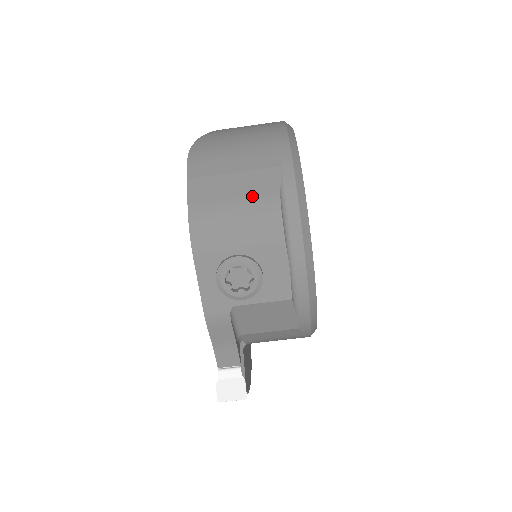
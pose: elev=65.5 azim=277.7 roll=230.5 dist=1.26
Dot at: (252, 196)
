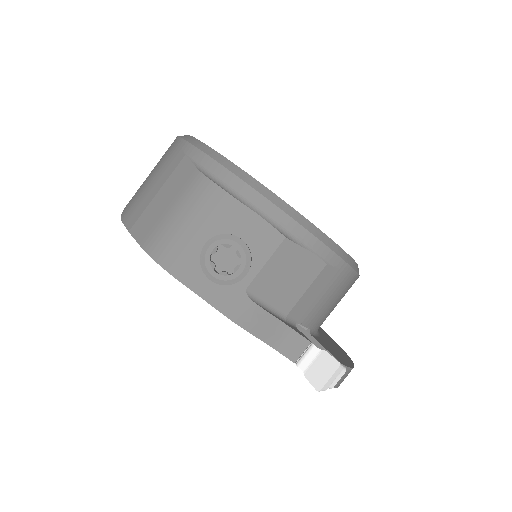
Dot at: (180, 192)
